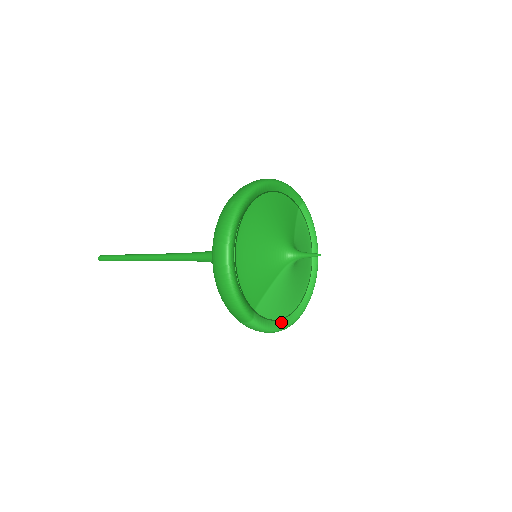
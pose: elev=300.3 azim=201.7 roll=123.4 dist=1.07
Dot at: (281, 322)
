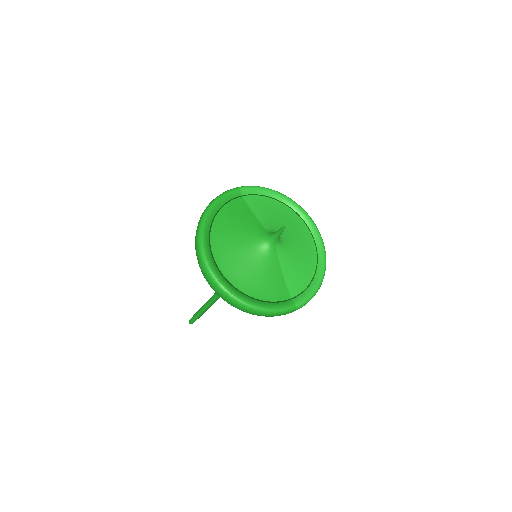
Dot at: (316, 277)
